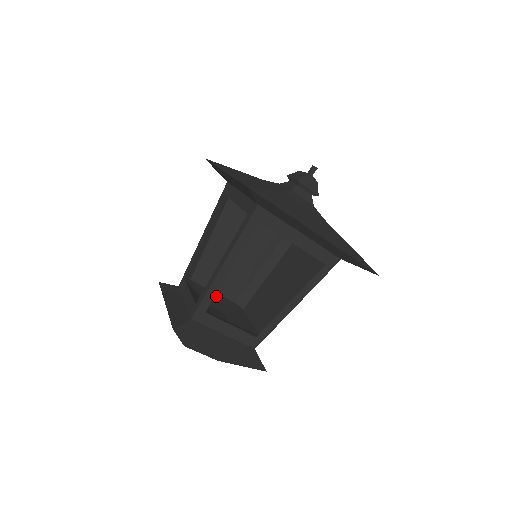
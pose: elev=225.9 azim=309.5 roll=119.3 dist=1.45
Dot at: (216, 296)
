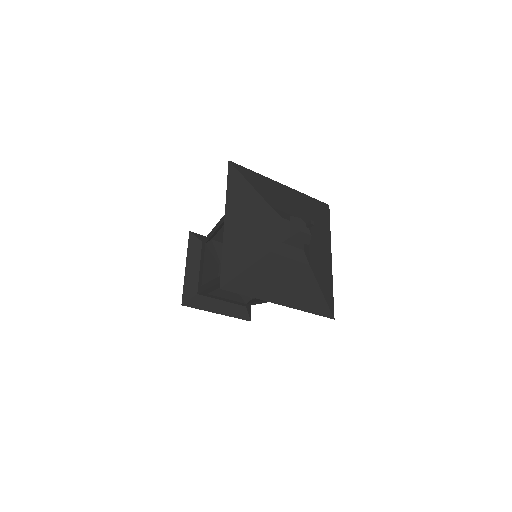
Dot at: occluded
